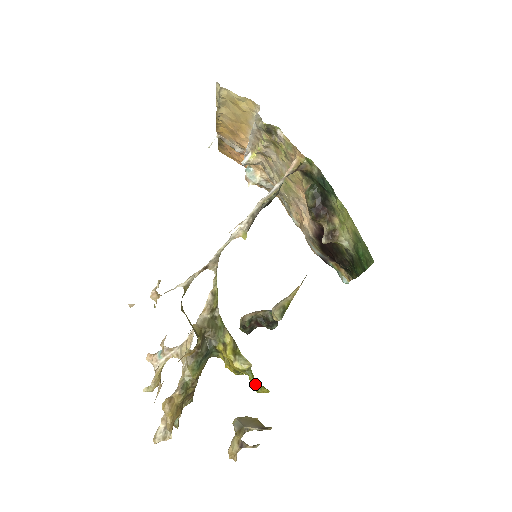
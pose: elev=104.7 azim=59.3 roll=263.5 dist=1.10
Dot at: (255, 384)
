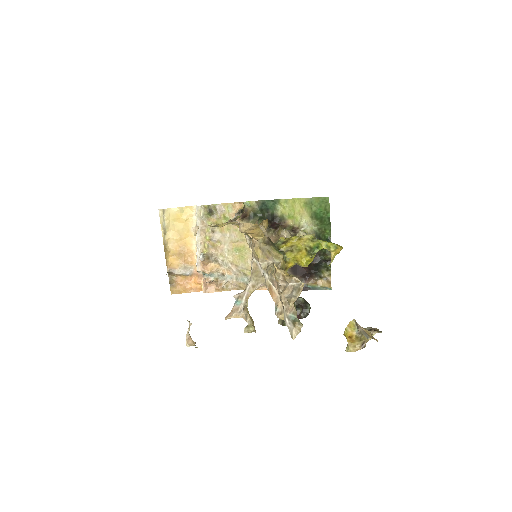
Dot at: (328, 242)
